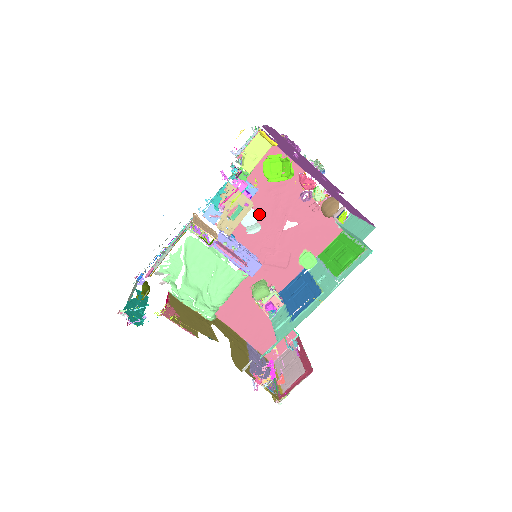
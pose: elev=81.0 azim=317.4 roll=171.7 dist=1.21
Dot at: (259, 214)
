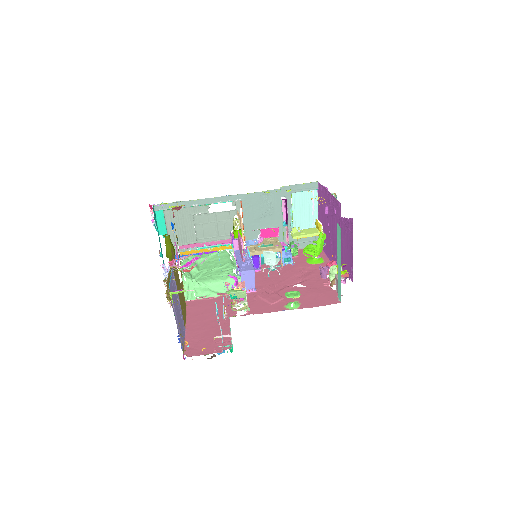
Dot at: (282, 274)
